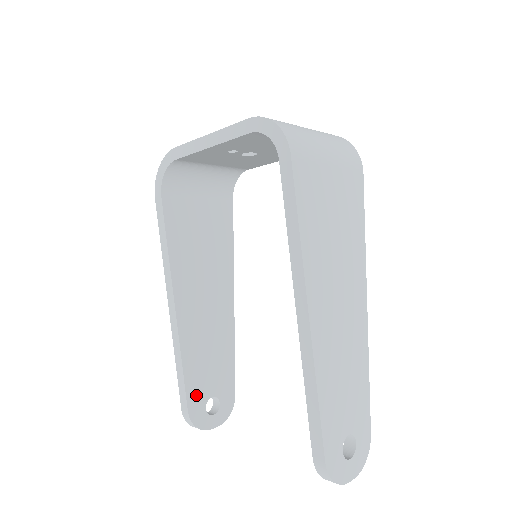
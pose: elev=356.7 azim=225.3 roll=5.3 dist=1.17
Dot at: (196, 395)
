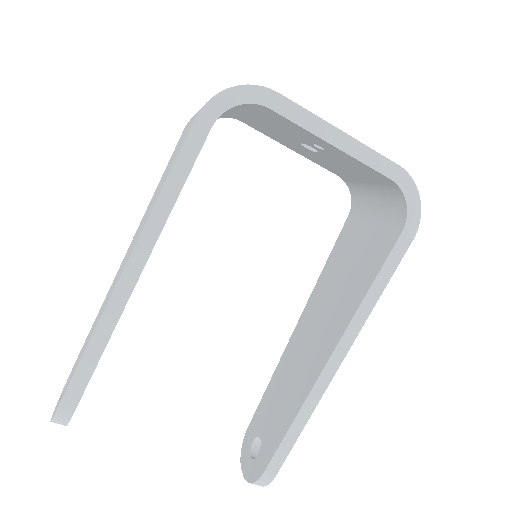
Dot at: occluded
